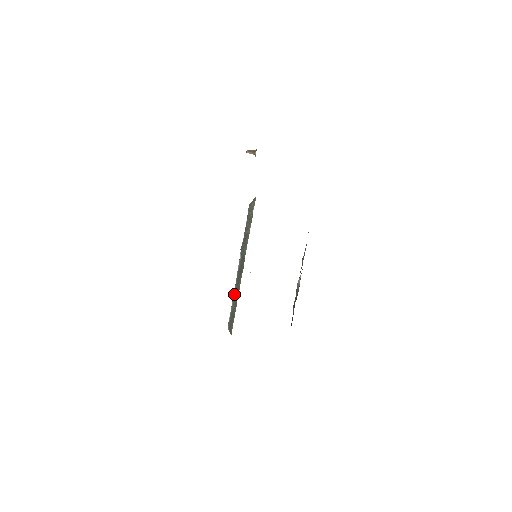
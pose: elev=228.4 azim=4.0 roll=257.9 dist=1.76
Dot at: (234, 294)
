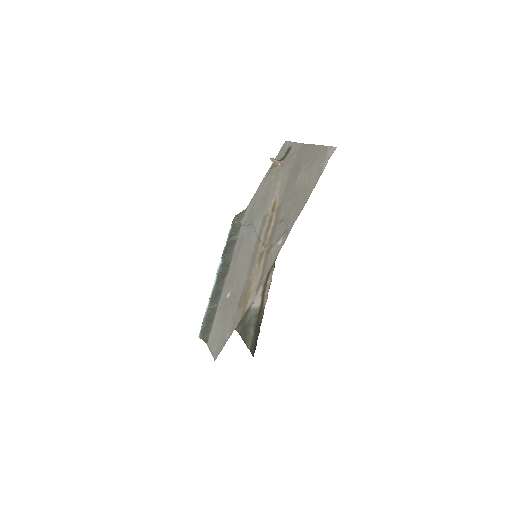
Dot at: (212, 298)
